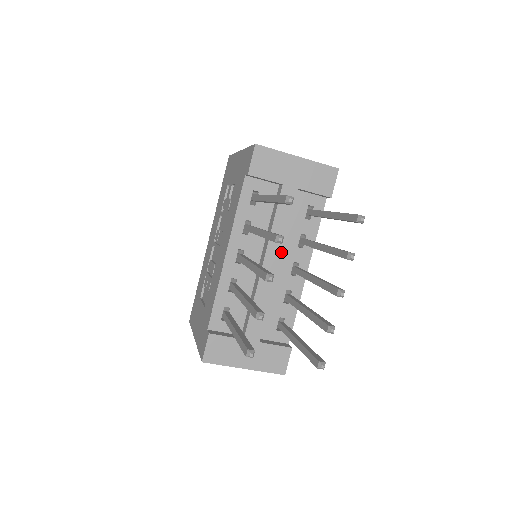
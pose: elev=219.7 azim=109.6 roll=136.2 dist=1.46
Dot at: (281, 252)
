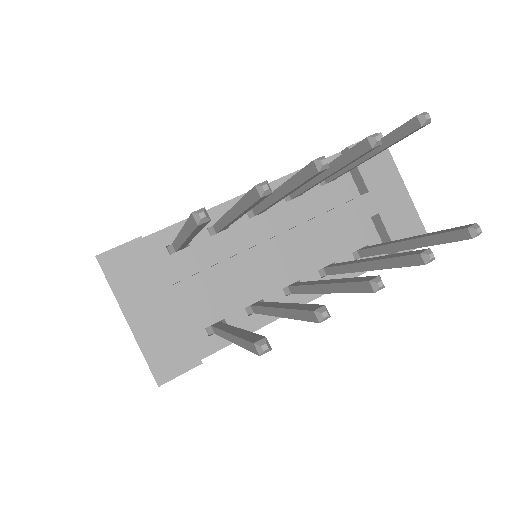
Dot at: (303, 248)
